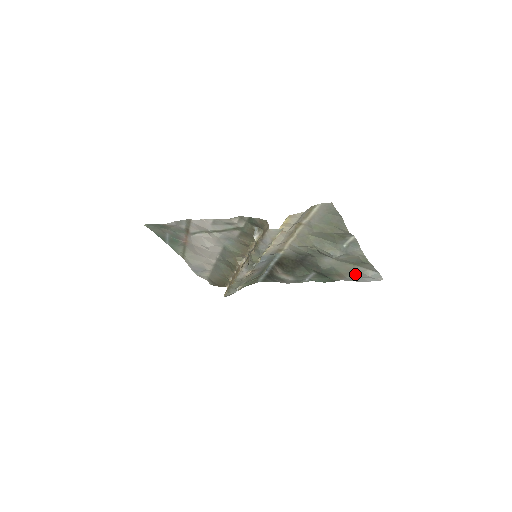
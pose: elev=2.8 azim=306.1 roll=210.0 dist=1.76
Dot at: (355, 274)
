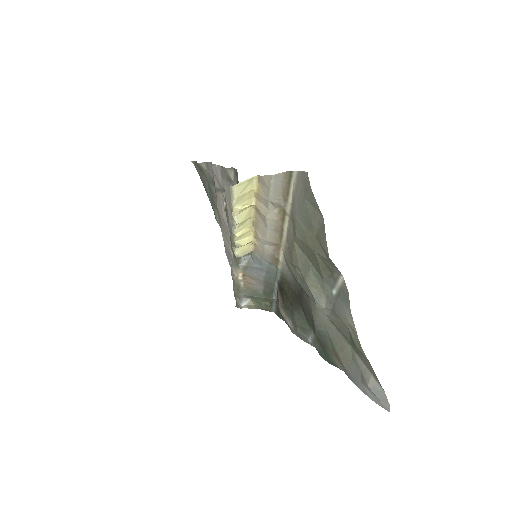
Dot at: (355, 369)
